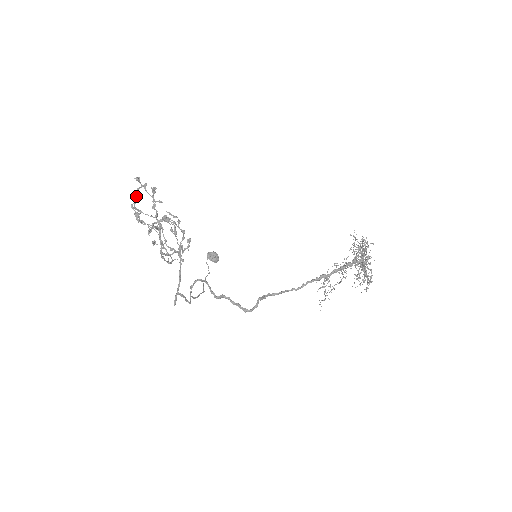
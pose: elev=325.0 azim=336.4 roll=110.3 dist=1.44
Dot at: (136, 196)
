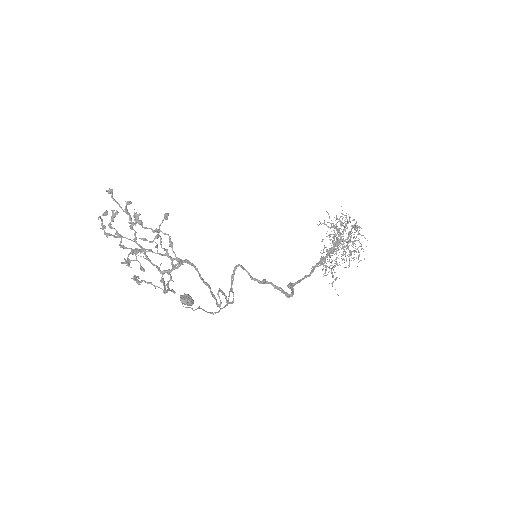
Dot at: occluded
